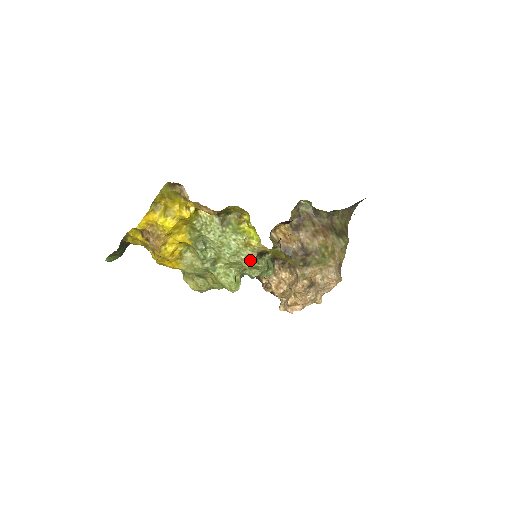
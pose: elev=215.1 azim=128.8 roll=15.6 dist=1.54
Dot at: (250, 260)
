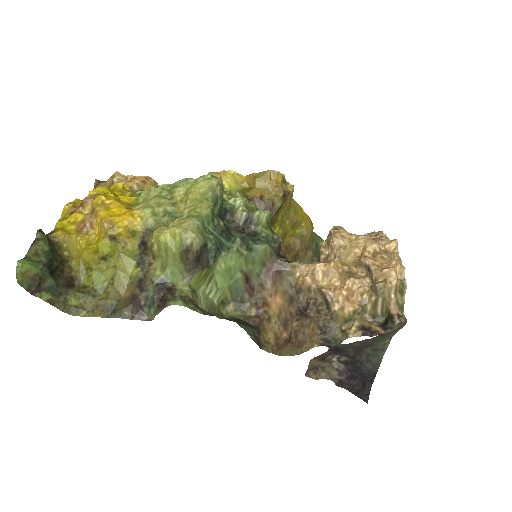
Dot at: occluded
